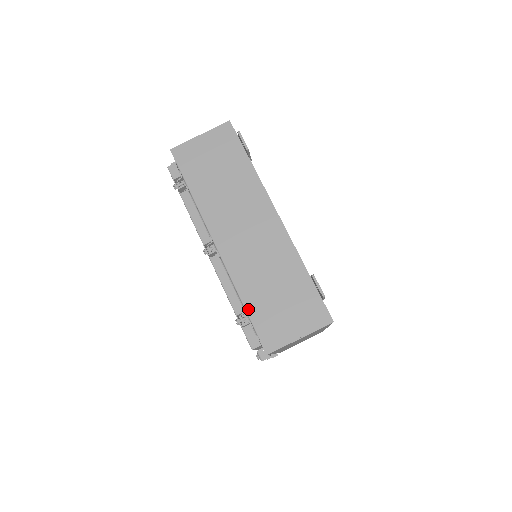
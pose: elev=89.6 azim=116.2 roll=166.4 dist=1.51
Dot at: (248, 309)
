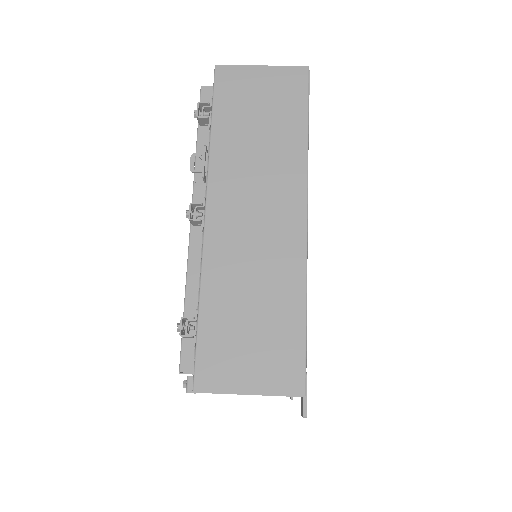
Dot at: occluded
